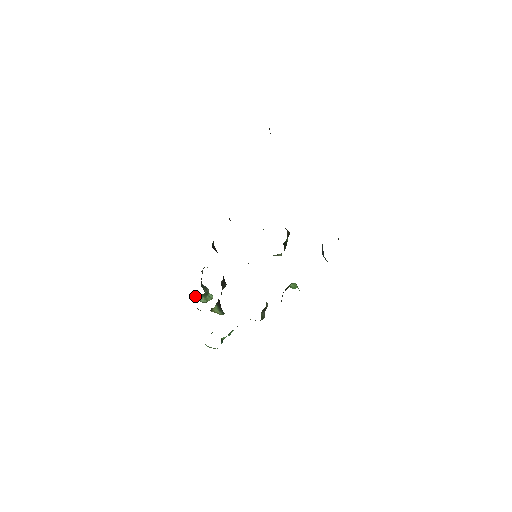
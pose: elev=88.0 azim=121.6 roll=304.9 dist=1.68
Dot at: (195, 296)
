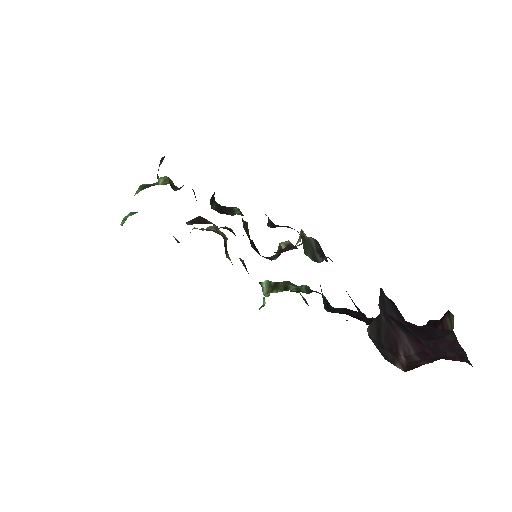
Dot at: occluded
